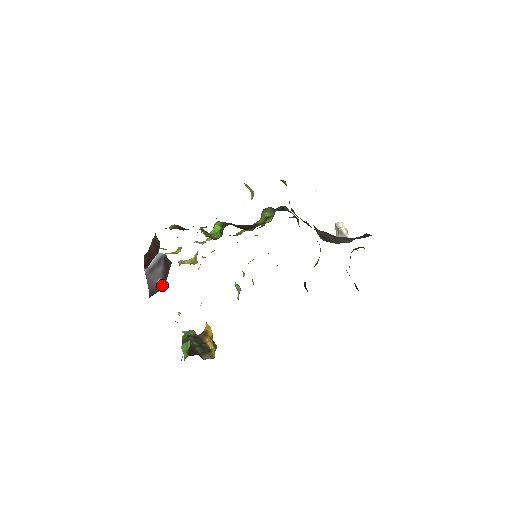
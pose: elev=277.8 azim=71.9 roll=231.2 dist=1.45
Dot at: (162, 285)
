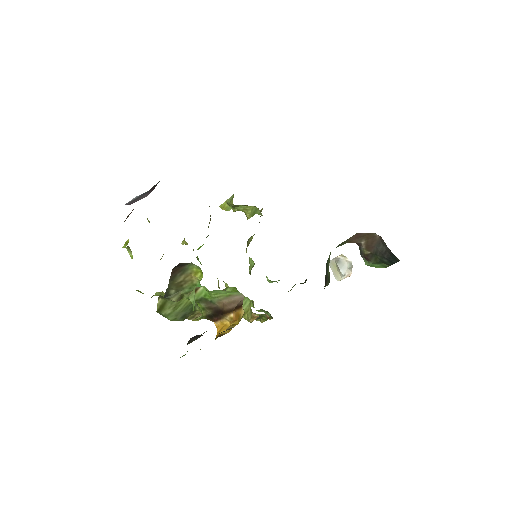
Dot at: occluded
